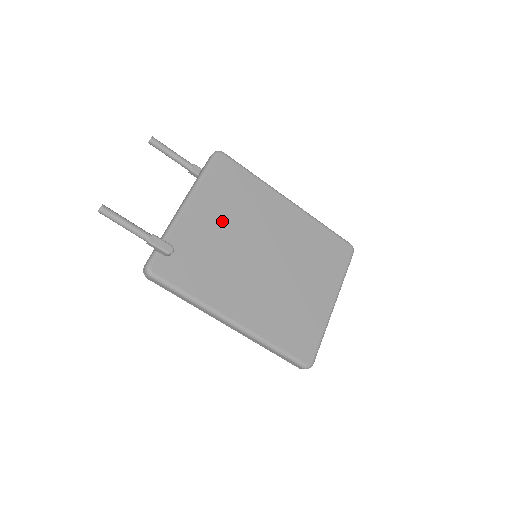
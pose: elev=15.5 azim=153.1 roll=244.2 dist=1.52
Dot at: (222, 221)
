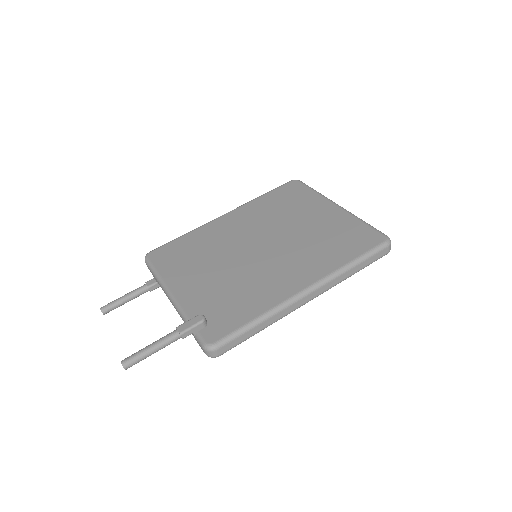
Dot at: (205, 271)
